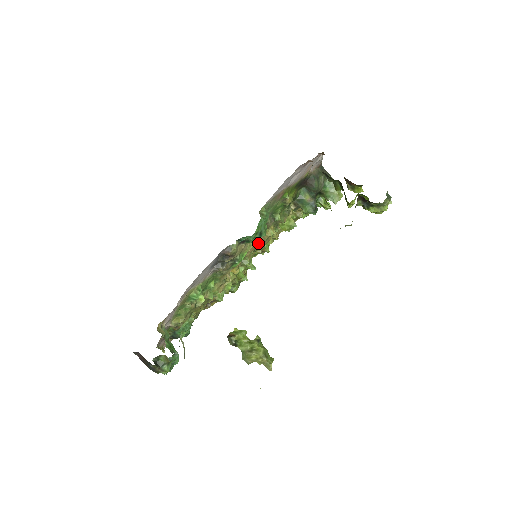
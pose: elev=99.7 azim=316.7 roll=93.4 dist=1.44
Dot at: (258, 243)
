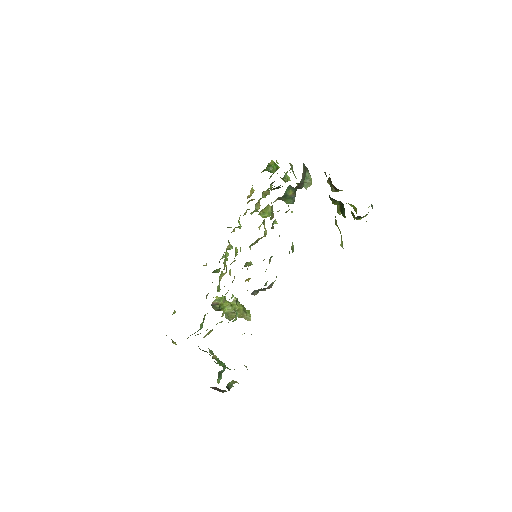
Dot at: (255, 243)
